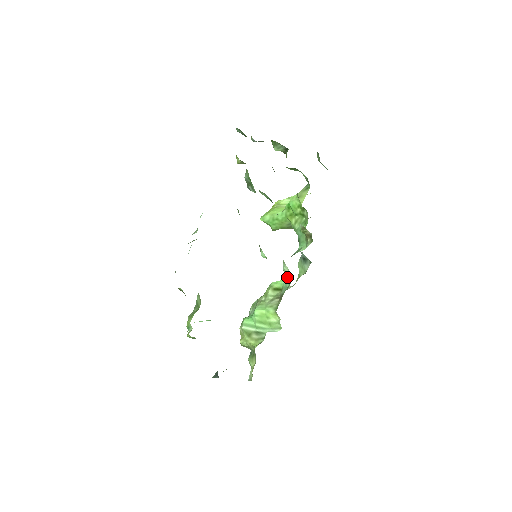
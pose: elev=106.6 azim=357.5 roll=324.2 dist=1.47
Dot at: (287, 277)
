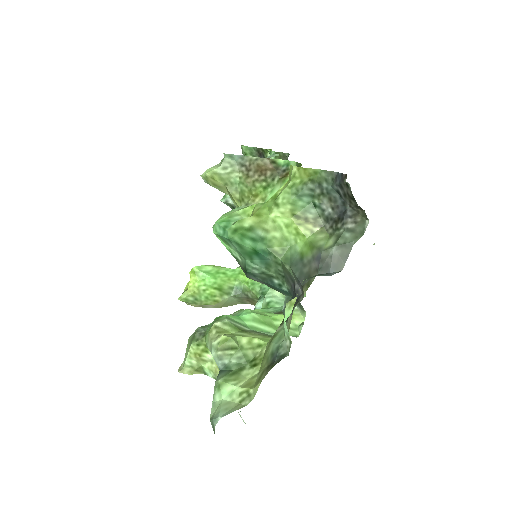
Dot at: (278, 302)
